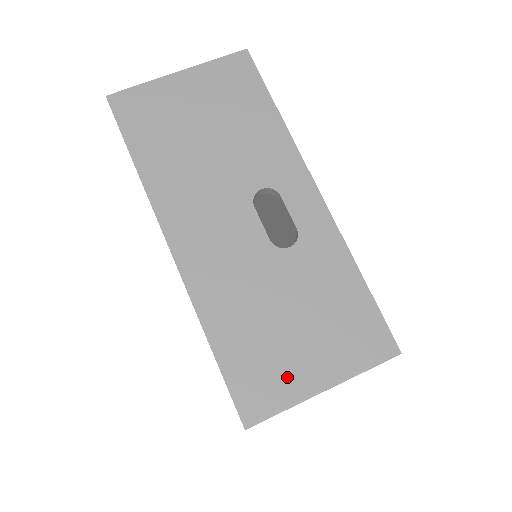
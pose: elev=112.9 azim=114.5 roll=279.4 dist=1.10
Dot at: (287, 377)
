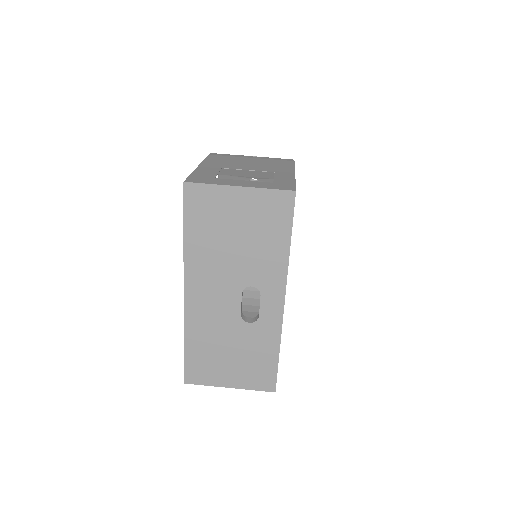
Dot at: (214, 375)
